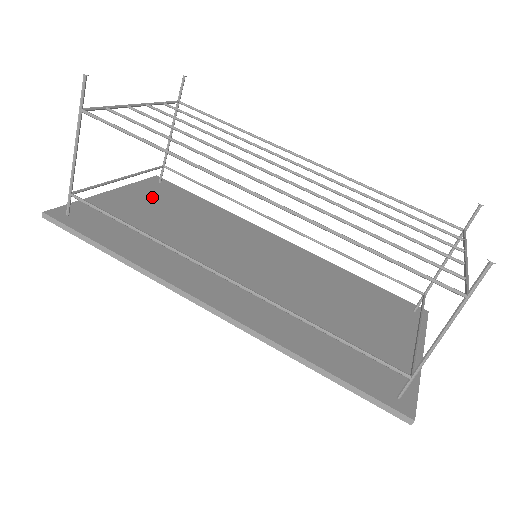
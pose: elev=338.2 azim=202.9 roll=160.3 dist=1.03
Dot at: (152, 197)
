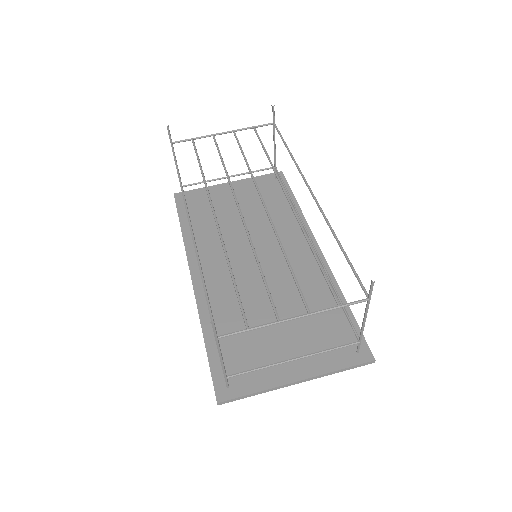
Dot at: (253, 191)
